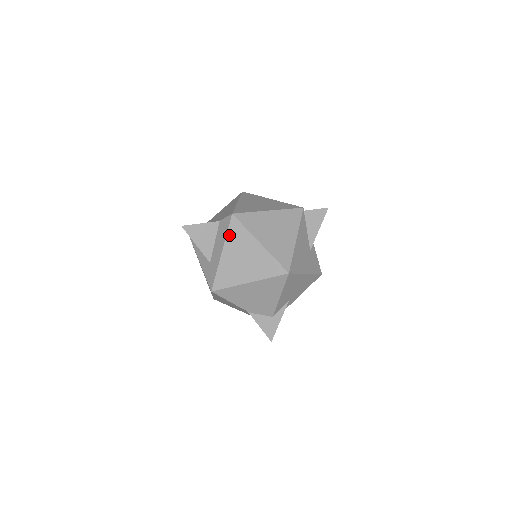
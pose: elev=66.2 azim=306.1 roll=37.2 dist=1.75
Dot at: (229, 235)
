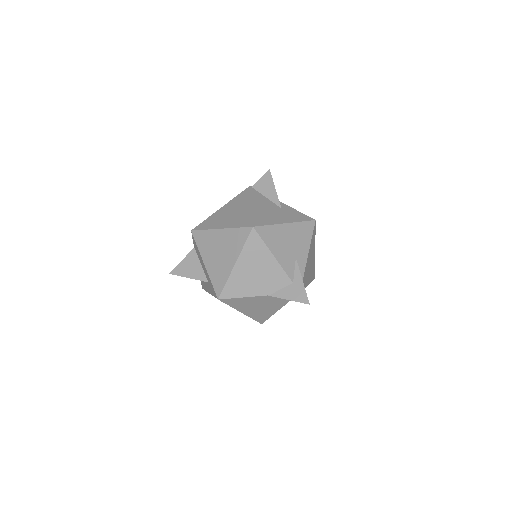
Dot at: (199, 246)
